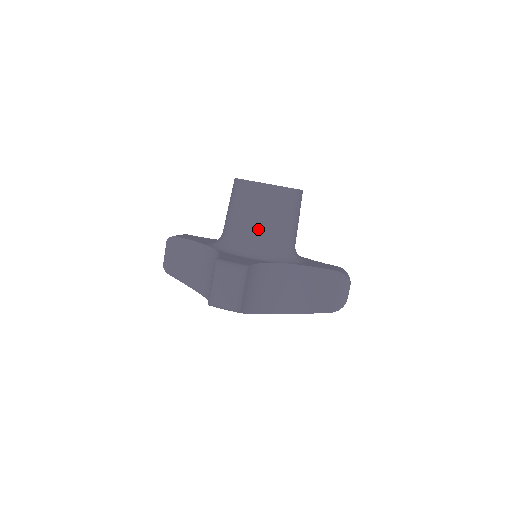
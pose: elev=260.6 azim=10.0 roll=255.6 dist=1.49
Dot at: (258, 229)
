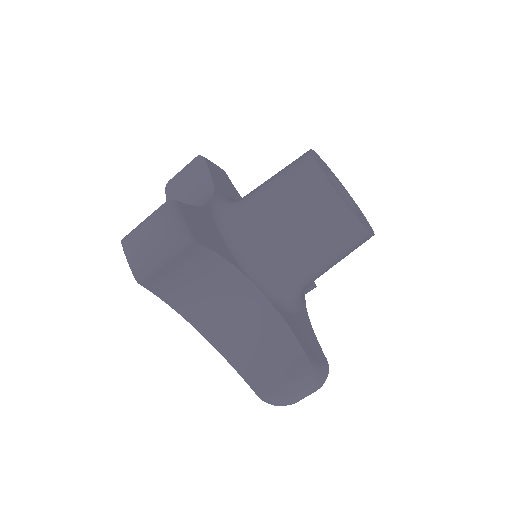
Dot at: (270, 223)
